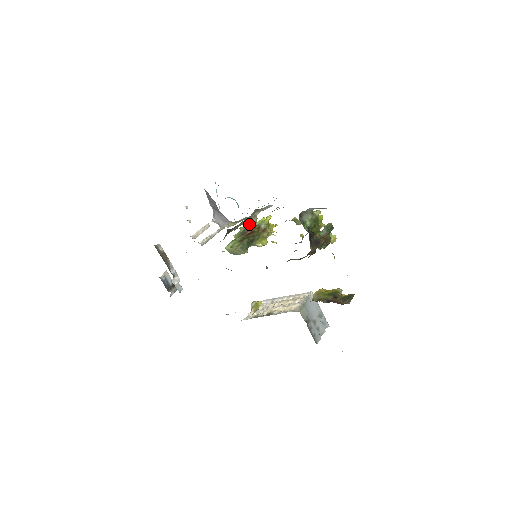
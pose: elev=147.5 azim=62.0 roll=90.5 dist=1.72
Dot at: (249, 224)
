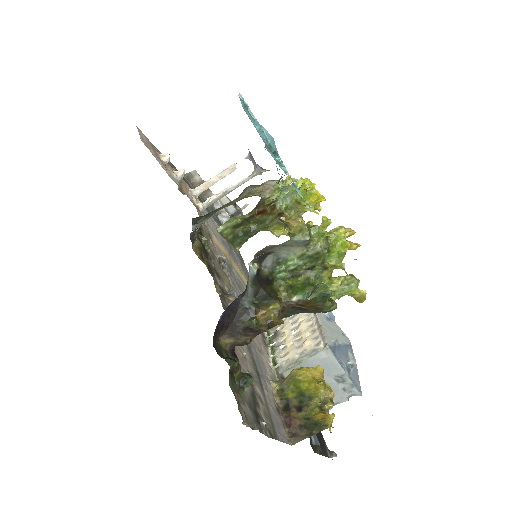
Dot at: (261, 196)
